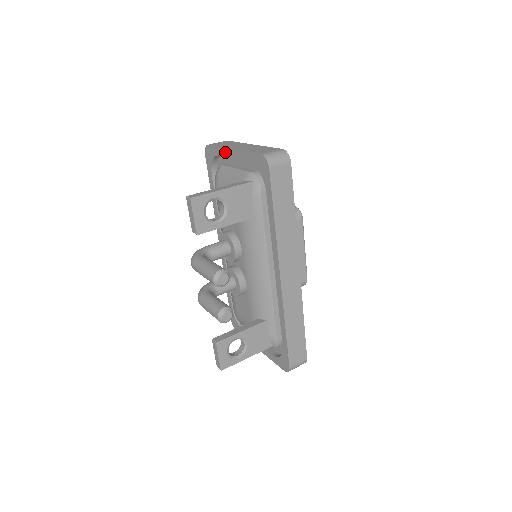
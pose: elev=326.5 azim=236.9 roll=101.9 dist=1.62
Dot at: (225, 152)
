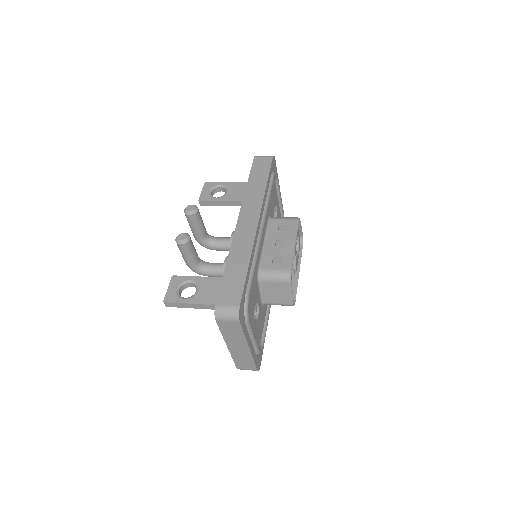
Dot at: occluded
